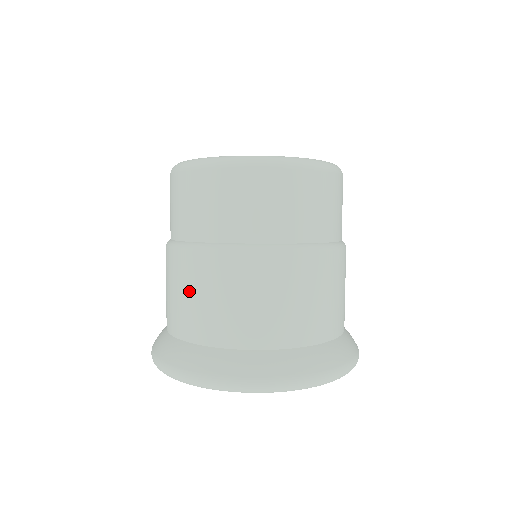
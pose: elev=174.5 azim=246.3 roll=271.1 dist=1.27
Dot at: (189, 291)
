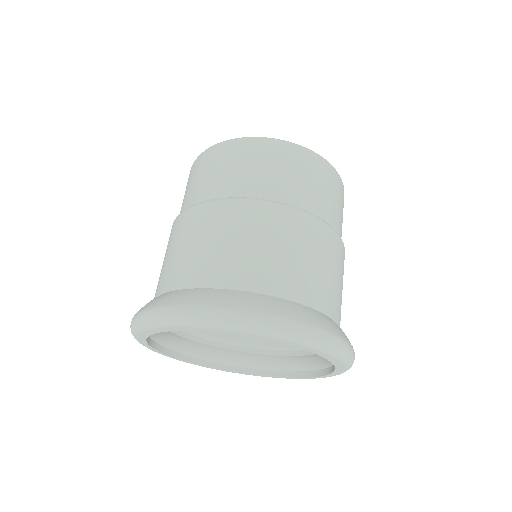
Dot at: (186, 242)
